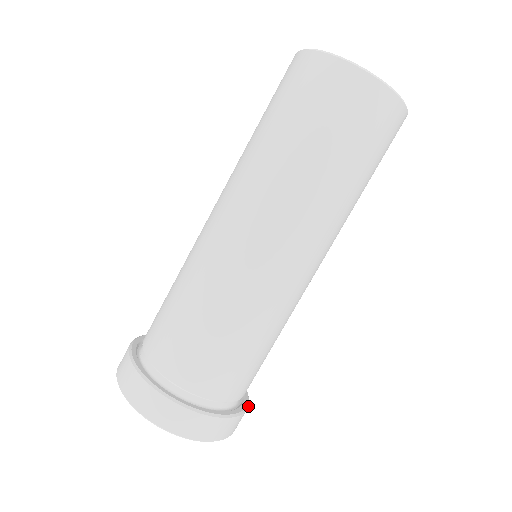
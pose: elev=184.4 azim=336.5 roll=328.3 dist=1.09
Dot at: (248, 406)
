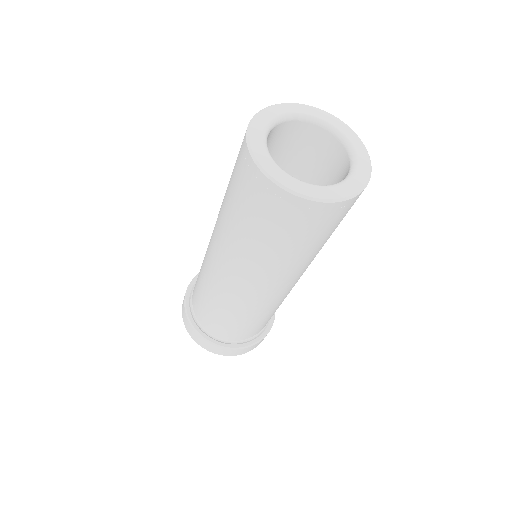
Dot at: occluded
